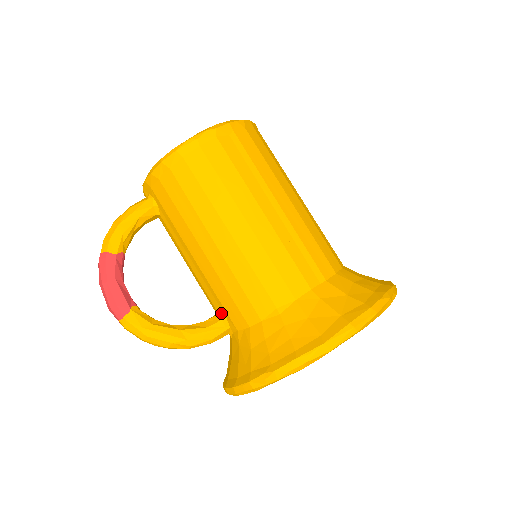
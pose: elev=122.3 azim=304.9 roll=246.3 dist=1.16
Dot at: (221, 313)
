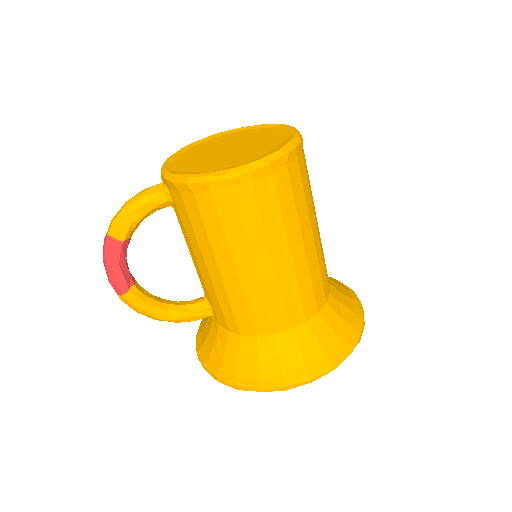
Dot at: (209, 303)
